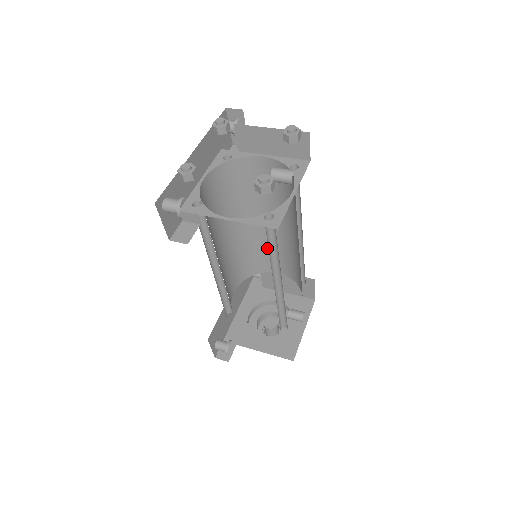
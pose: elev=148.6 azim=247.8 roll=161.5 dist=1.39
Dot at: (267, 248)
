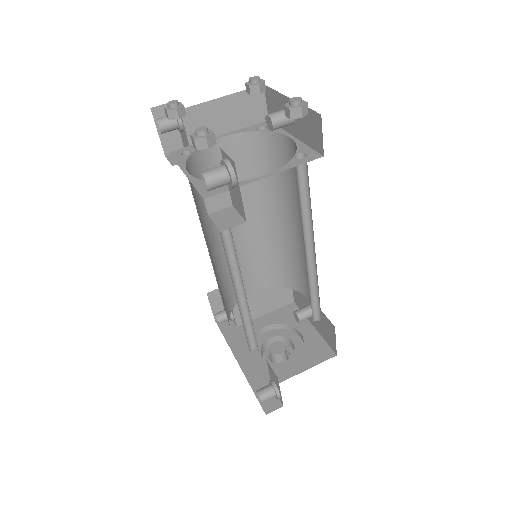
Dot at: occluded
